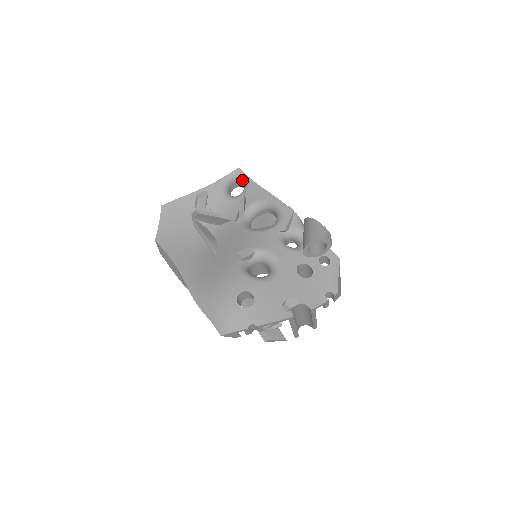
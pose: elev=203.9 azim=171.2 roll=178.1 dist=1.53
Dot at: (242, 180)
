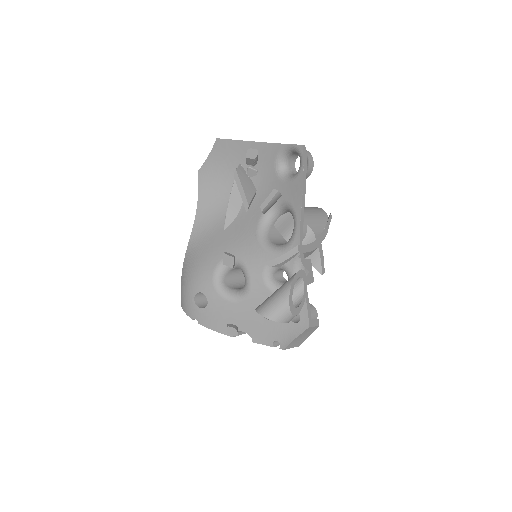
Dot at: (300, 161)
